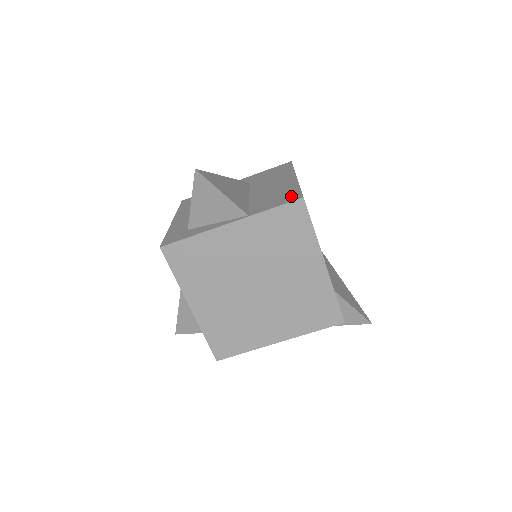
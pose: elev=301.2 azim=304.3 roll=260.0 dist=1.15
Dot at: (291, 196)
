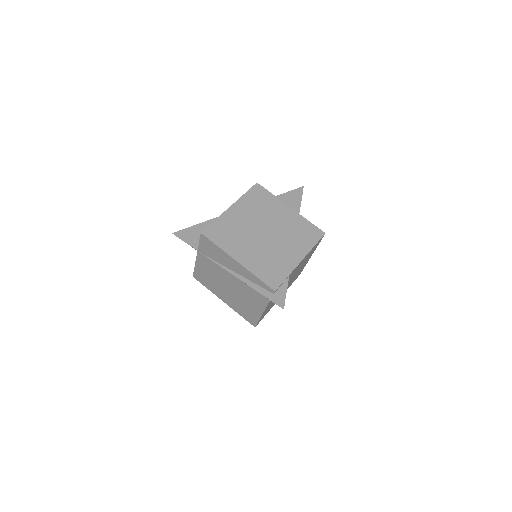
Dot at: occluded
